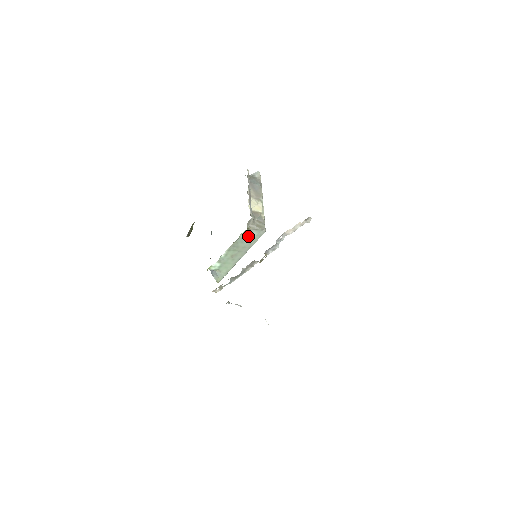
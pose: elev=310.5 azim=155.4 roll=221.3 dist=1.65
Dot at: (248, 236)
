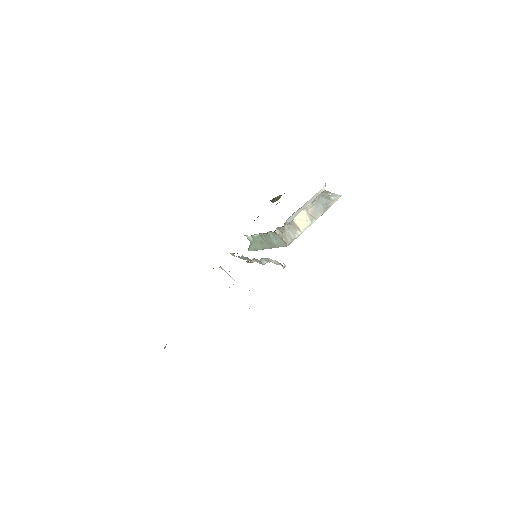
Dot at: (274, 238)
